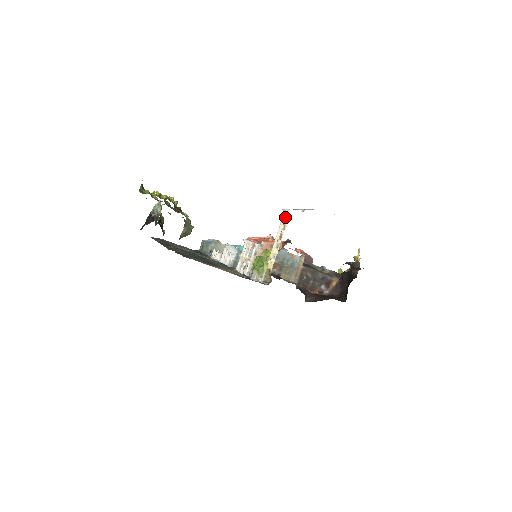
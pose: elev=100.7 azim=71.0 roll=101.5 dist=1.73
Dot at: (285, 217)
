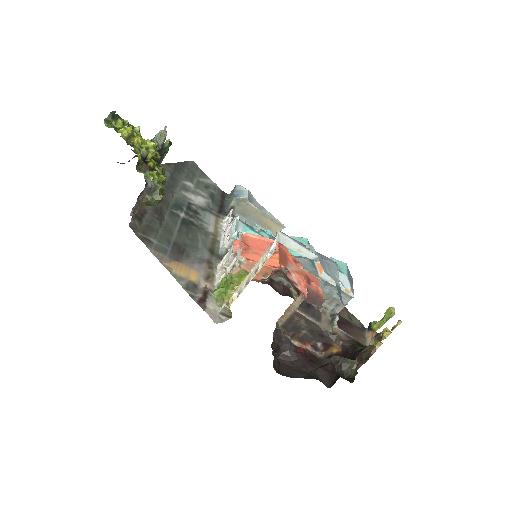
Dot at: (273, 247)
